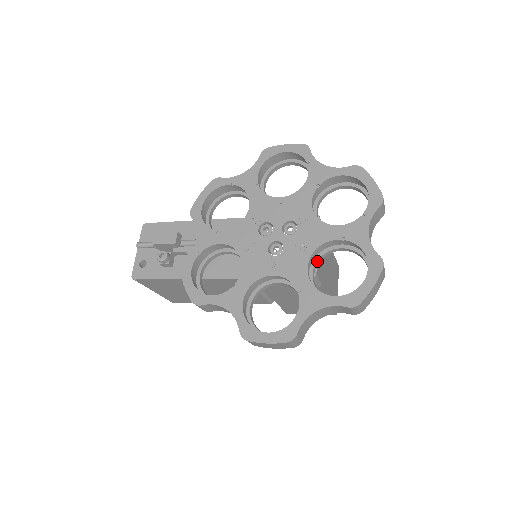
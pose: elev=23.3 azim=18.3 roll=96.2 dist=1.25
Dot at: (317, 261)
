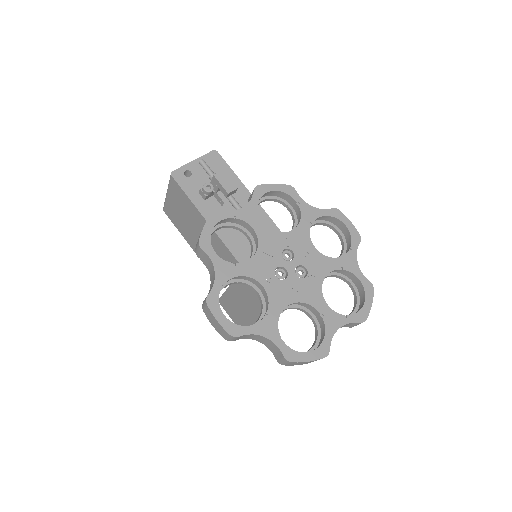
Dot at: (292, 307)
